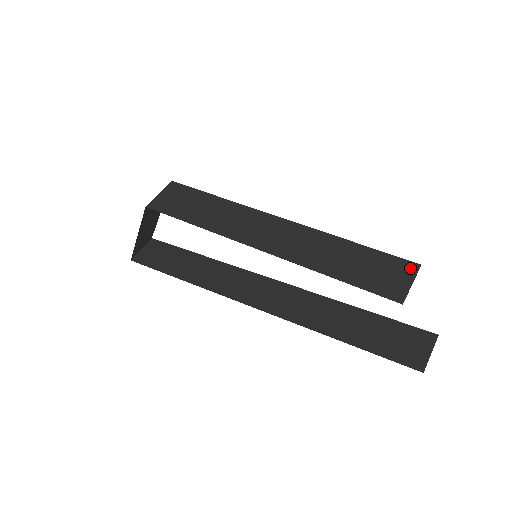
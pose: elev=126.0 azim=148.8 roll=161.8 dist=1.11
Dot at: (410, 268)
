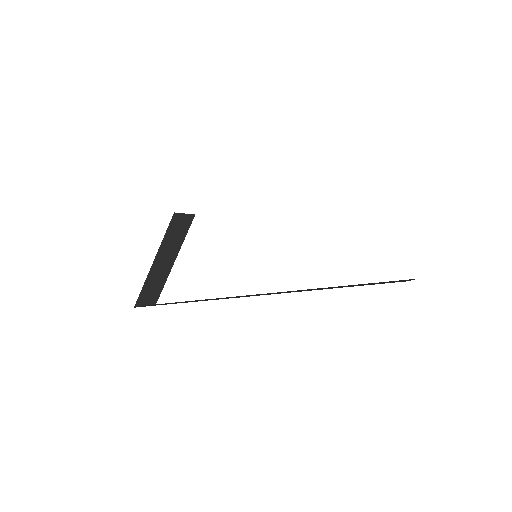
Dot at: occluded
